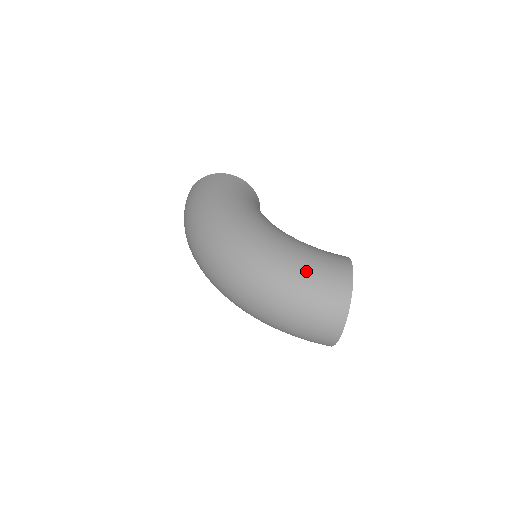
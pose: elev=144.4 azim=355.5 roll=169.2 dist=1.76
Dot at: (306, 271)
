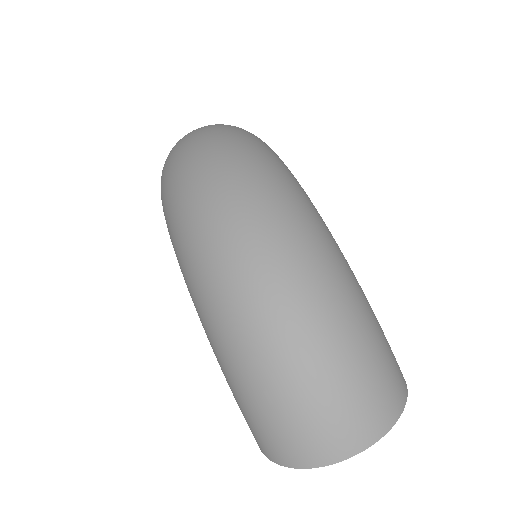
Dot at: (374, 320)
